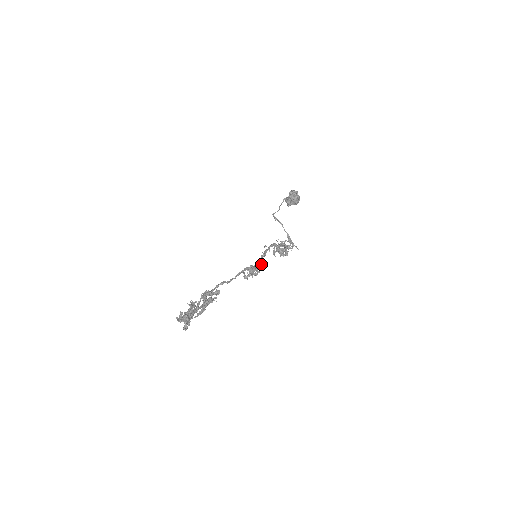
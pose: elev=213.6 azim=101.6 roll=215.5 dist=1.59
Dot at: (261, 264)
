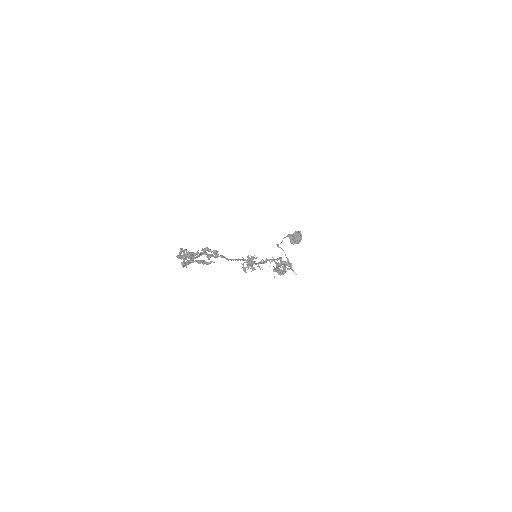
Dot at: occluded
